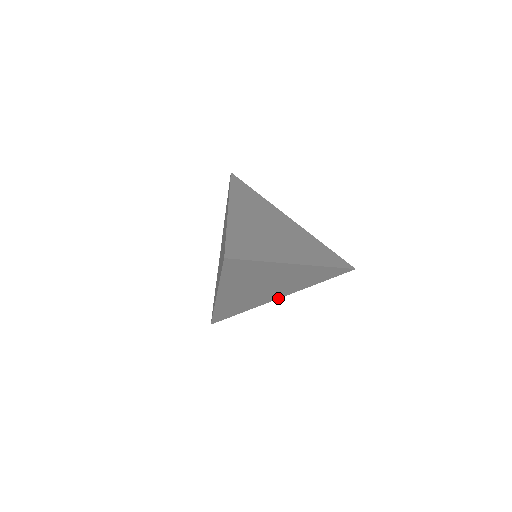
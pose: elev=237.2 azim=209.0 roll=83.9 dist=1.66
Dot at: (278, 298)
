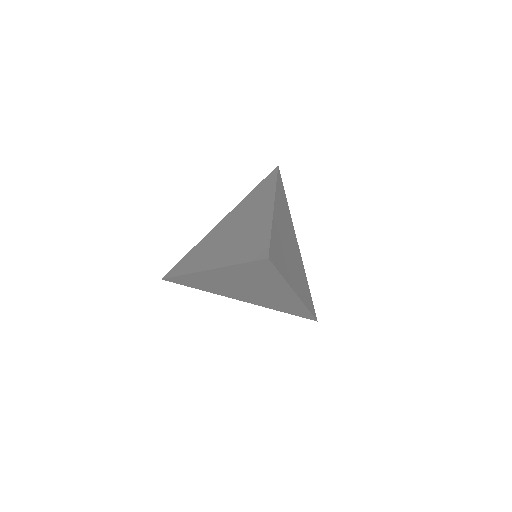
Dot at: (239, 299)
